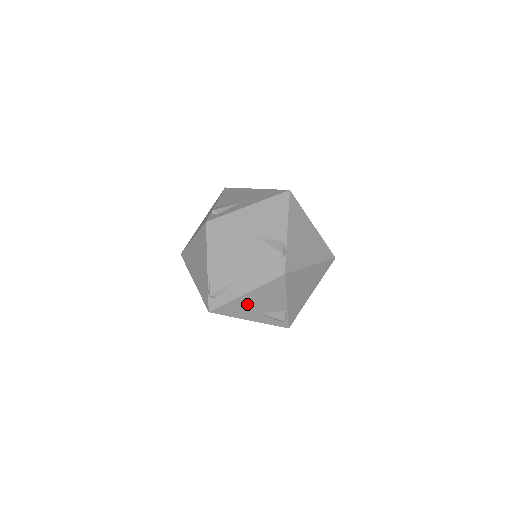
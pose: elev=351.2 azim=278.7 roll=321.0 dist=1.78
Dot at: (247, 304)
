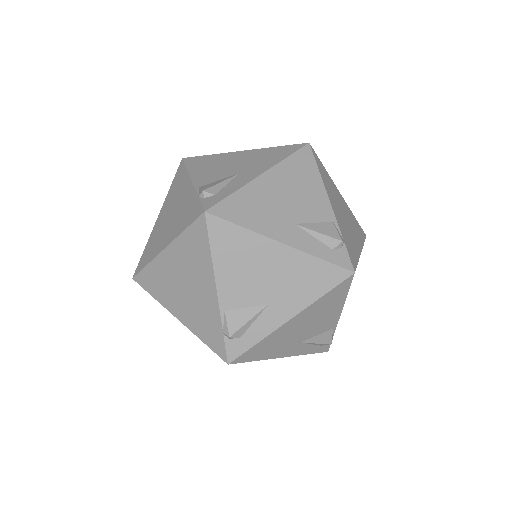
Dot at: occluded
